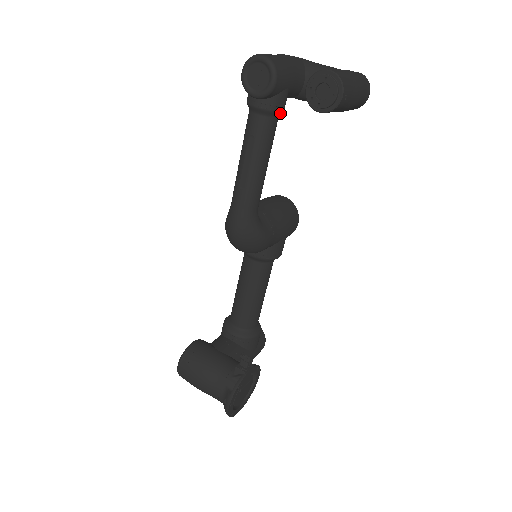
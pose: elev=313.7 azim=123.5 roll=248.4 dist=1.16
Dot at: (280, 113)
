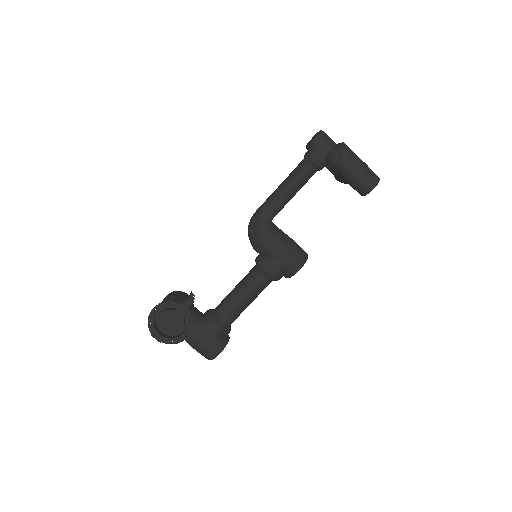
Dot at: (314, 163)
